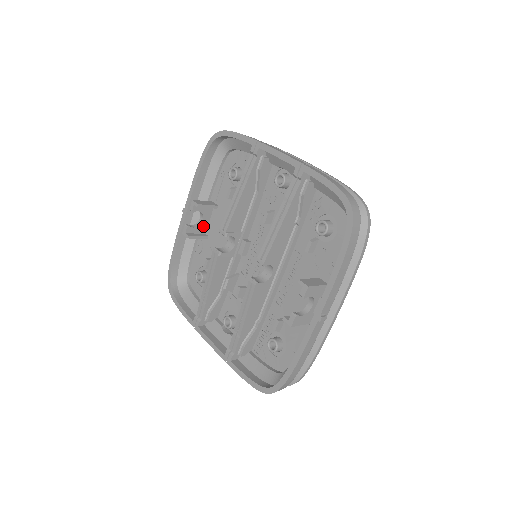
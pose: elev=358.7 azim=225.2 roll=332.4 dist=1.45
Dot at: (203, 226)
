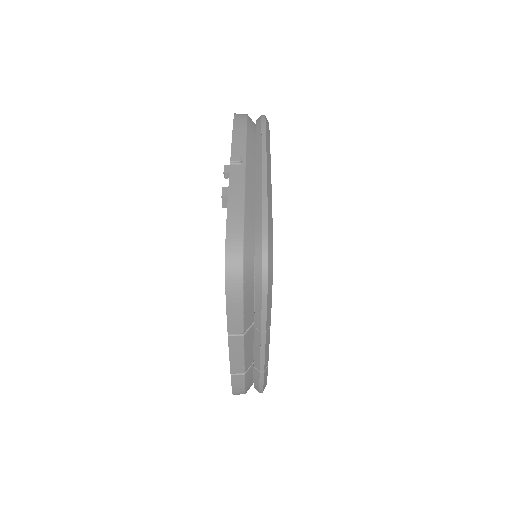
Dot at: occluded
